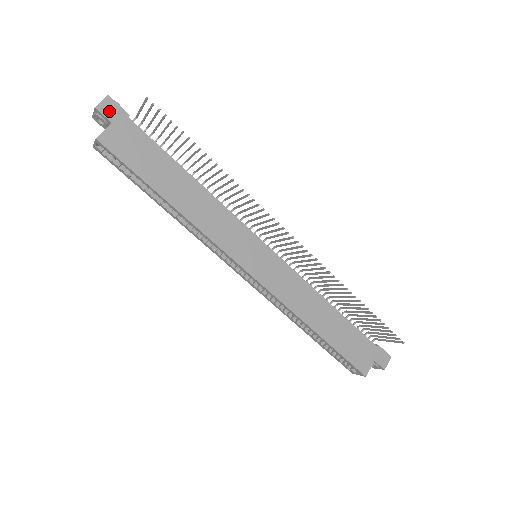
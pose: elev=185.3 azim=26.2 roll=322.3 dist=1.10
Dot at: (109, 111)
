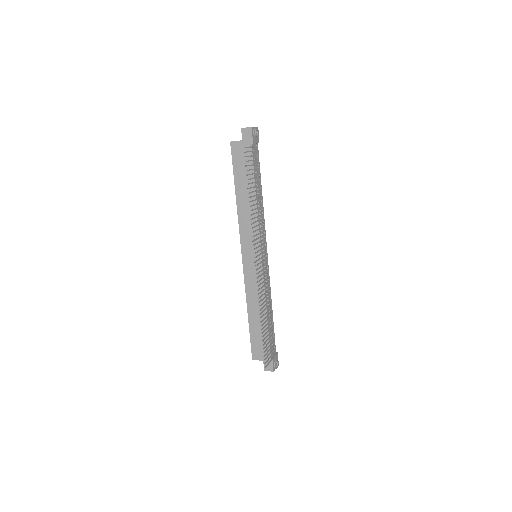
Dot at: (246, 134)
